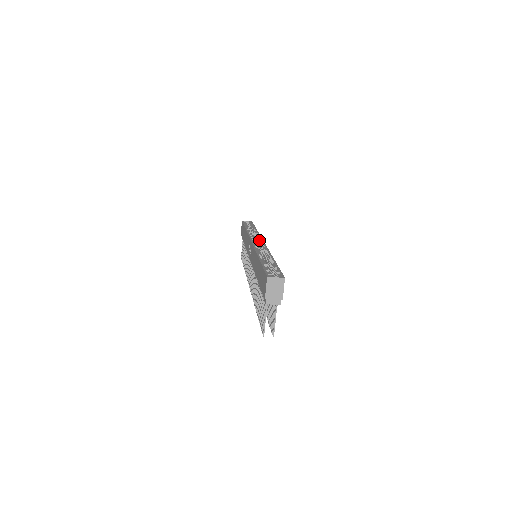
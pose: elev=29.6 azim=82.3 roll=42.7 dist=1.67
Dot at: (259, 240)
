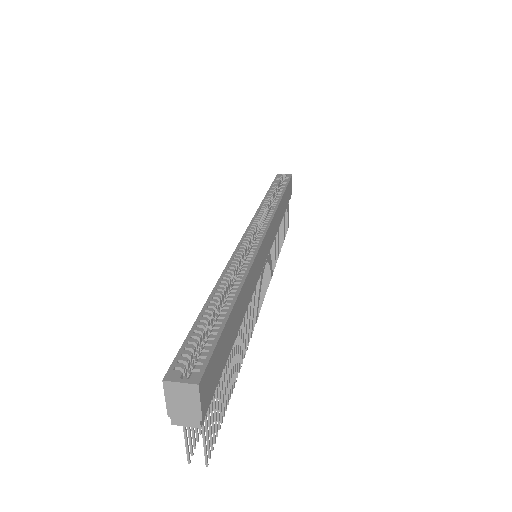
Dot at: (260, 230)
